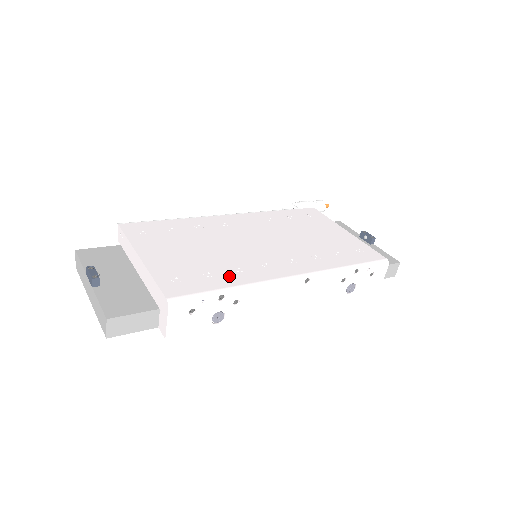
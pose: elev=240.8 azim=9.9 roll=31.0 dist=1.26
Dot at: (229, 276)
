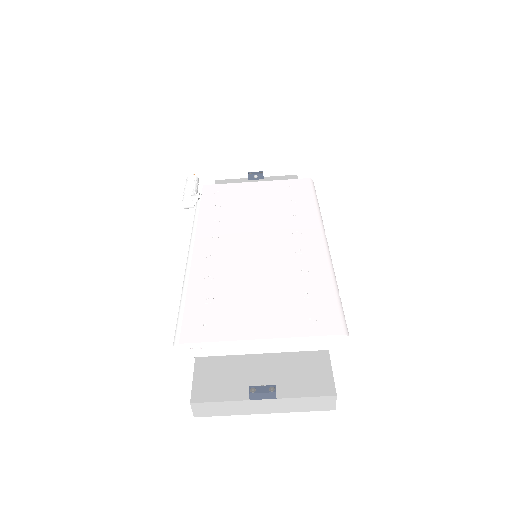
Dot at: (314, 281)
